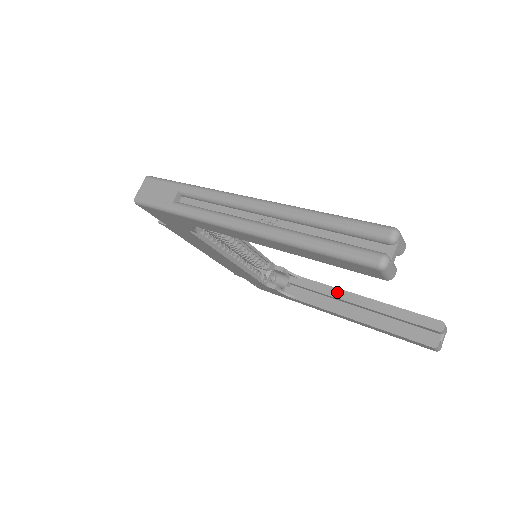
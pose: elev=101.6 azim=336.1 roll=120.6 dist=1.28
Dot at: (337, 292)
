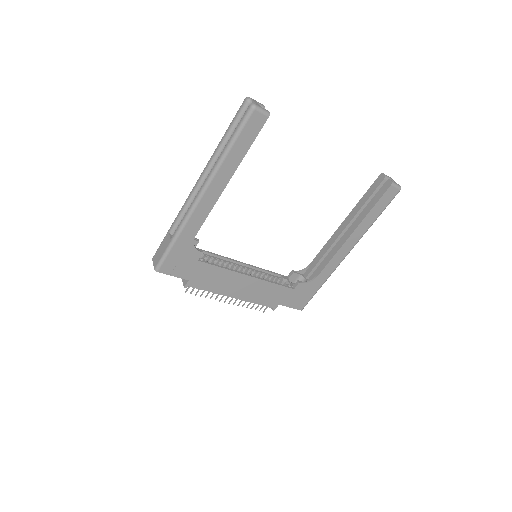
Dot at: (329, 242)
